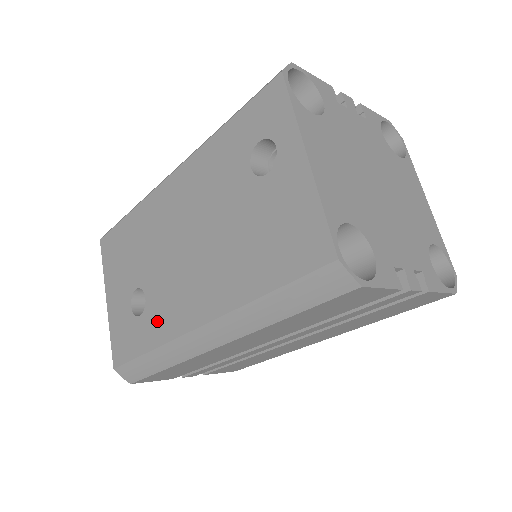
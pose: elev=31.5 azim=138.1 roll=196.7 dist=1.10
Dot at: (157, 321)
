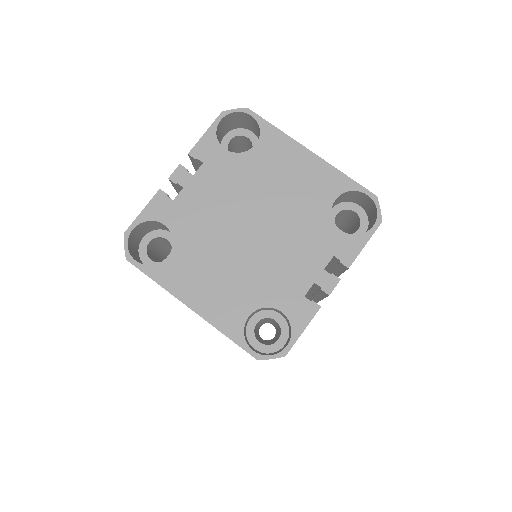
Dot at: occluded
